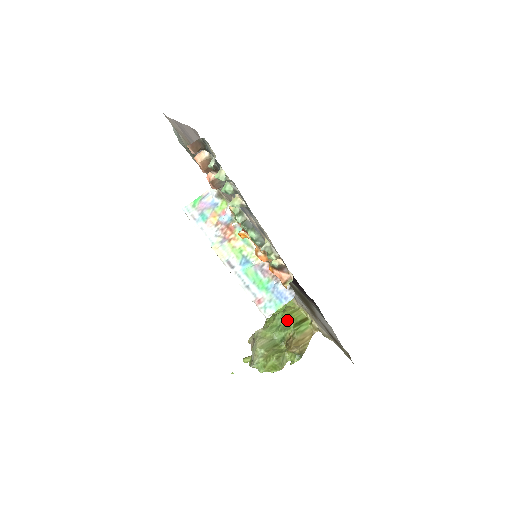
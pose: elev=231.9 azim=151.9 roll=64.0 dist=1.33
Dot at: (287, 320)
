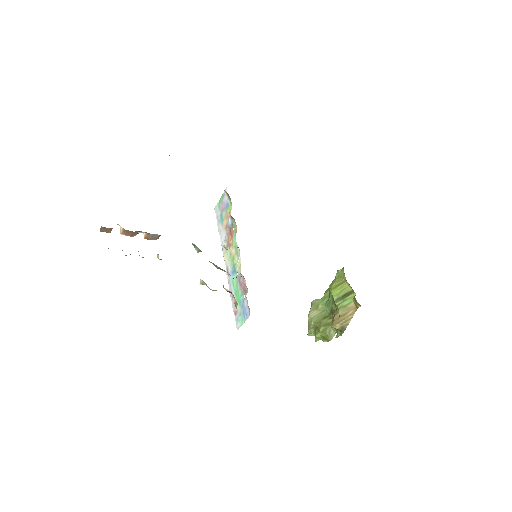
Dot at: (332, 294)
